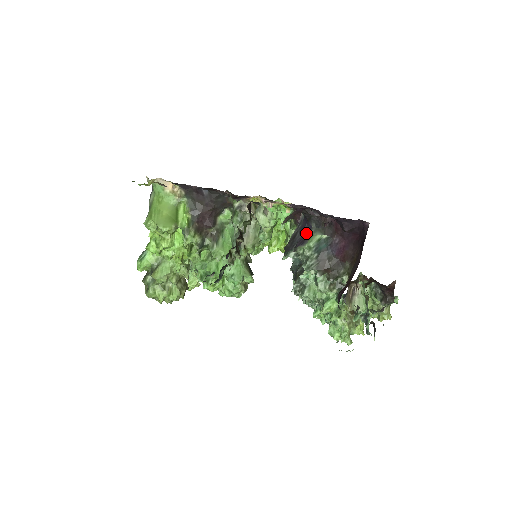
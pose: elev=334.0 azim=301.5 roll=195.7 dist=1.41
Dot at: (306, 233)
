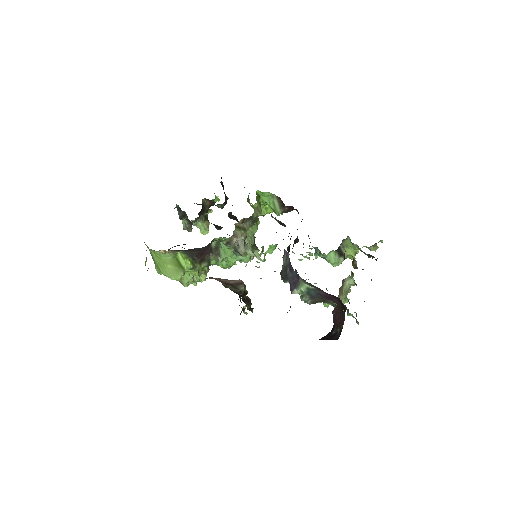
Dot at: (295, 276)
